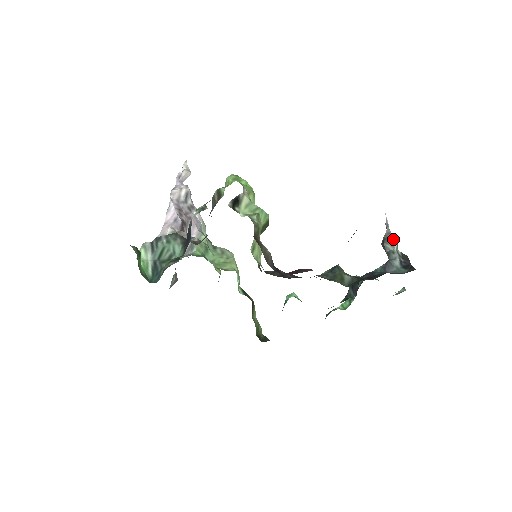
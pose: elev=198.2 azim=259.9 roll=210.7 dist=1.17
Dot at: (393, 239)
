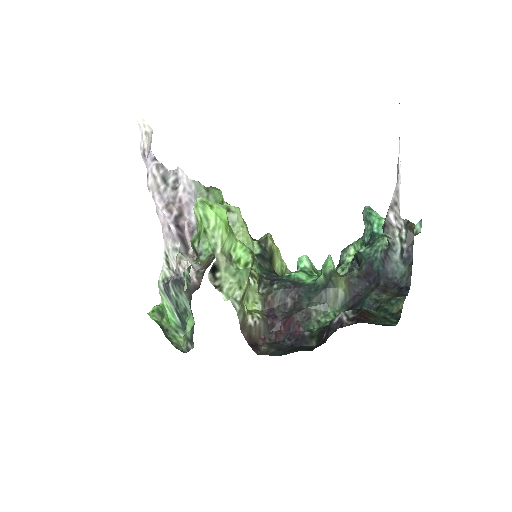
Dot at: (395, 227)
